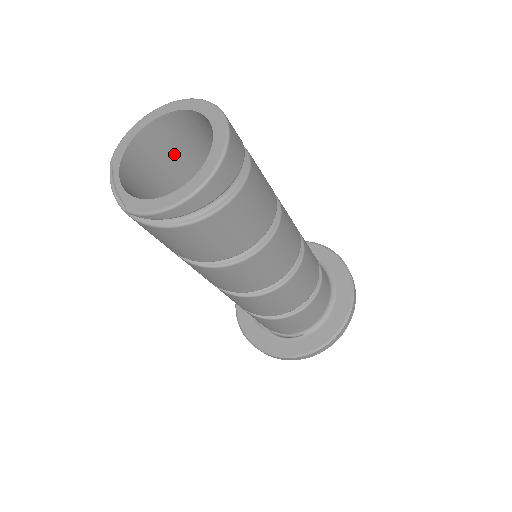
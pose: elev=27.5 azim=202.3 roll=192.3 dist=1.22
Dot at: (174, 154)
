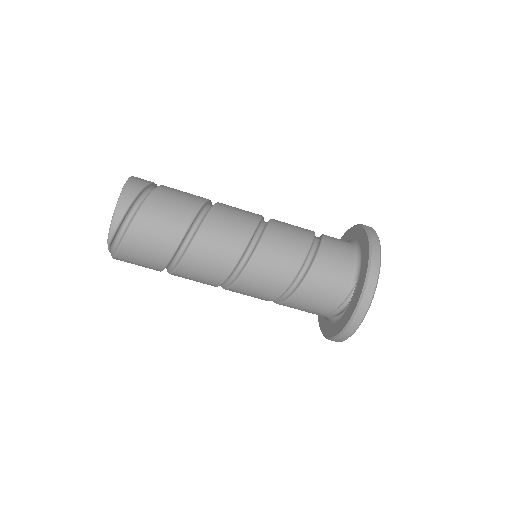
Dot at: occluded
